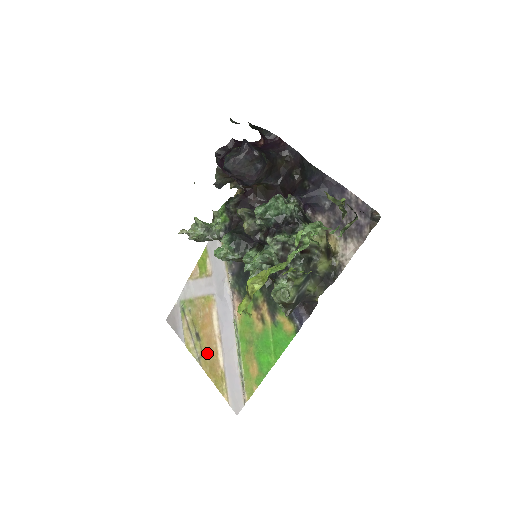
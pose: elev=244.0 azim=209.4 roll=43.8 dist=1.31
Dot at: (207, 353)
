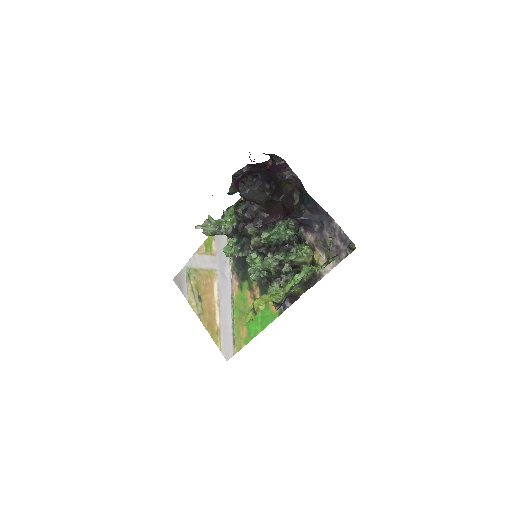
Dot at: (207, 312)
